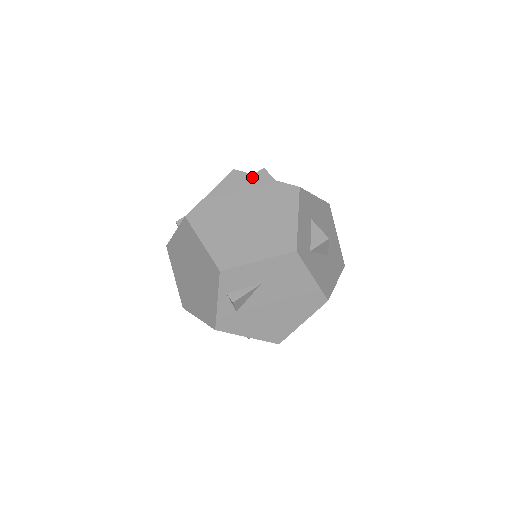
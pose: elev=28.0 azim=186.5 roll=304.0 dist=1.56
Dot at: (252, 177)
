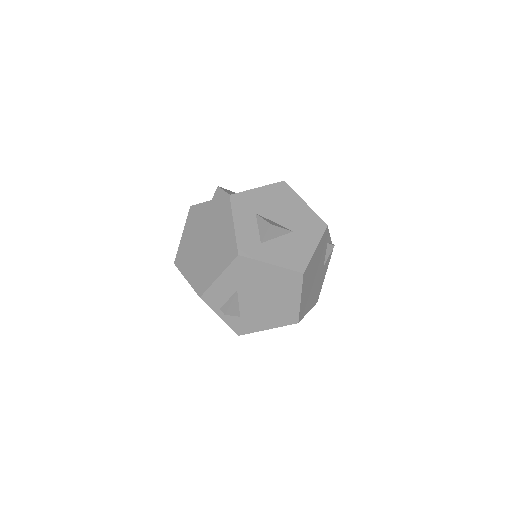
Dot at: (201, 206)
